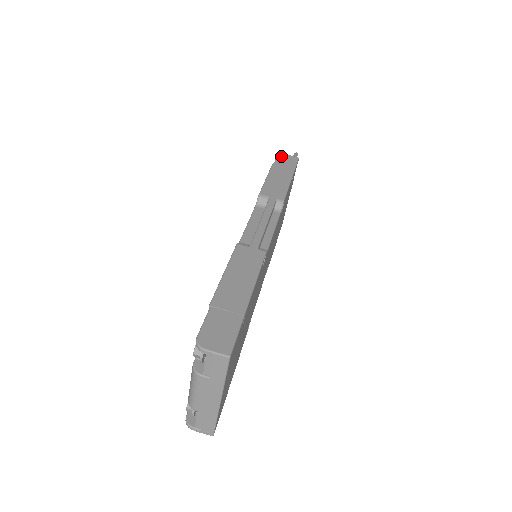
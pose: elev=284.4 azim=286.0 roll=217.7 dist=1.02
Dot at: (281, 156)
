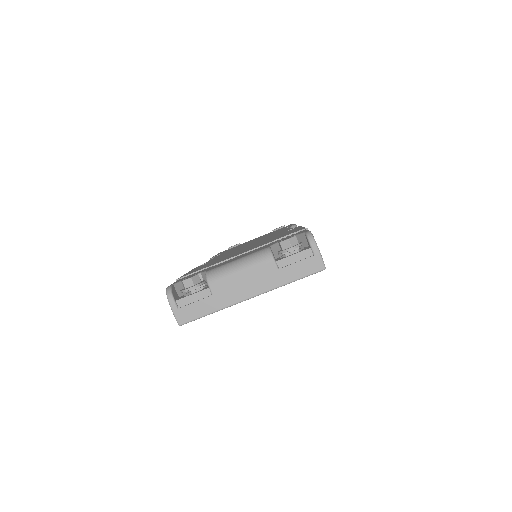
Dot at: occluded
